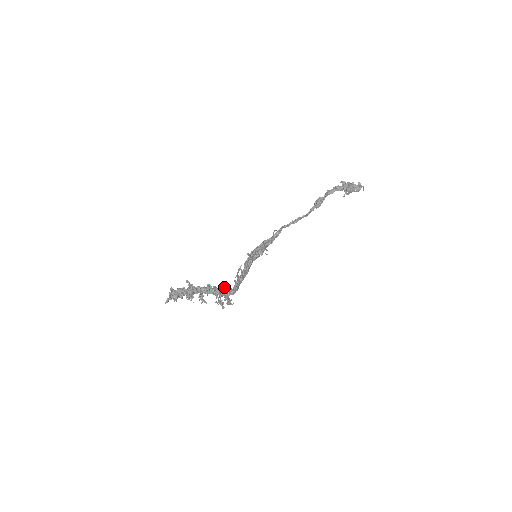
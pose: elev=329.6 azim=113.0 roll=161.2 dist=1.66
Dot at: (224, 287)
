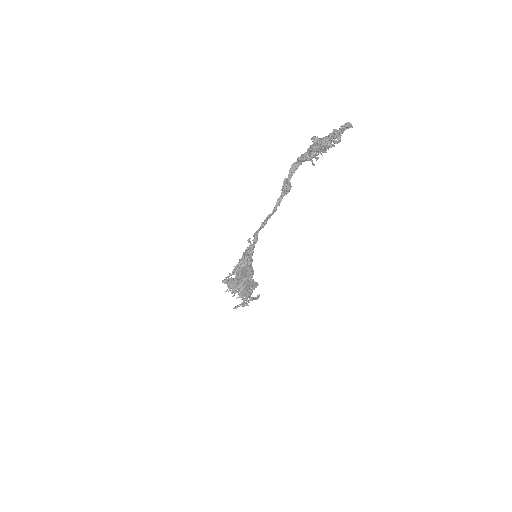
Dot at: occluded
